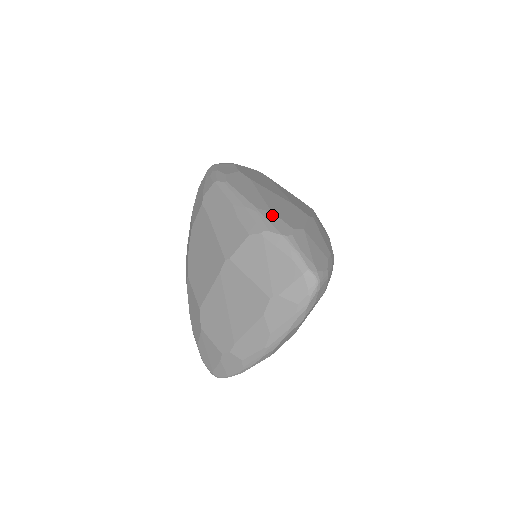
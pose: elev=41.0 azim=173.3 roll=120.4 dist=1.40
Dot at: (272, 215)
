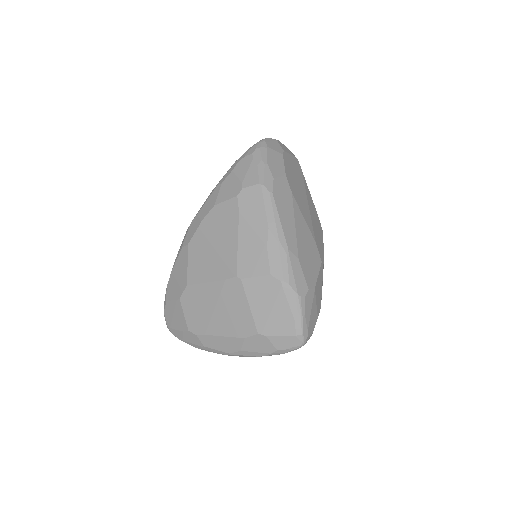
Dot at: (298, 264)
